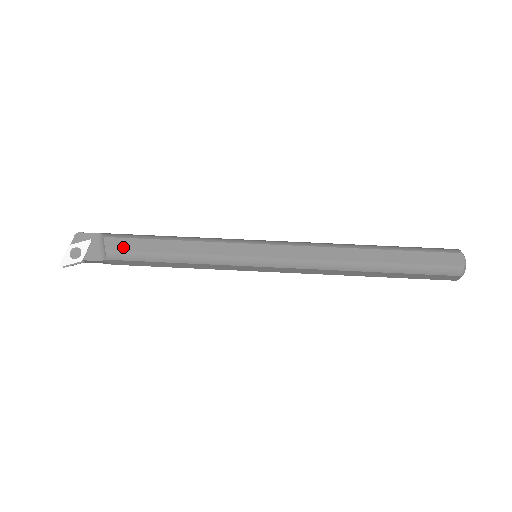
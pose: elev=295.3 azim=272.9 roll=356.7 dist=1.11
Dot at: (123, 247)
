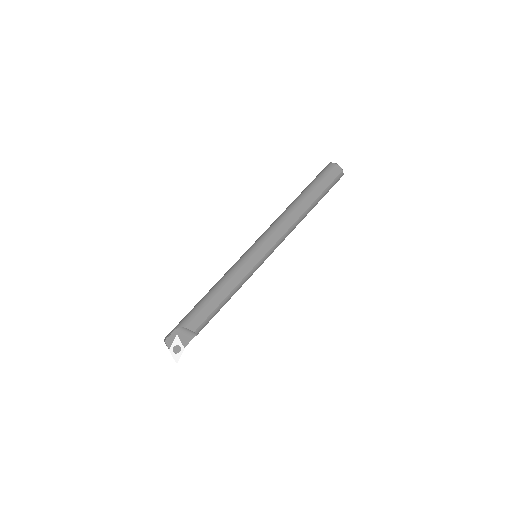
Dot at: (200, 321)
